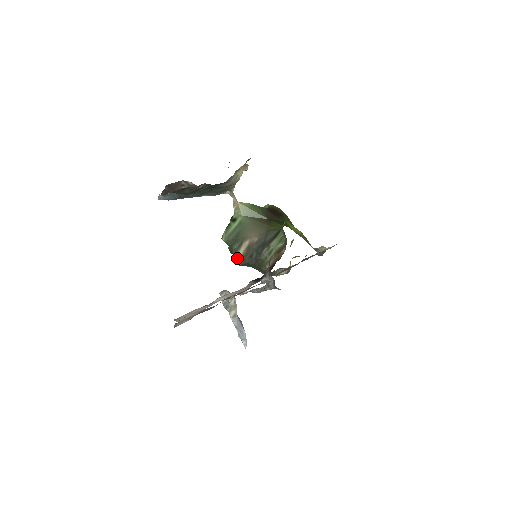
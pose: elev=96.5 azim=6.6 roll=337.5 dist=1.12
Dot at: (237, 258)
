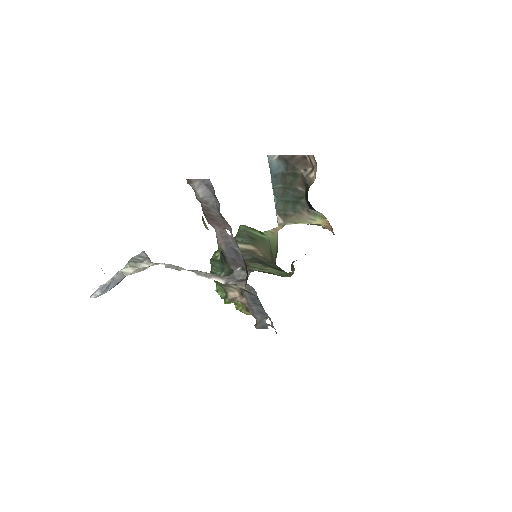
Dot at: occluded
